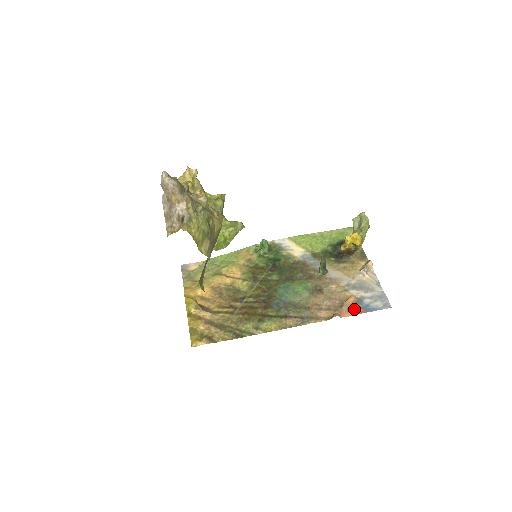
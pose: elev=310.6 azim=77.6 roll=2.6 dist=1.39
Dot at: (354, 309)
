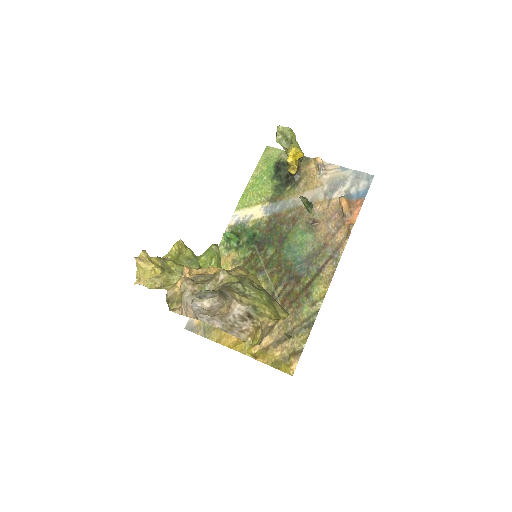
Dot at: (354, 207)
